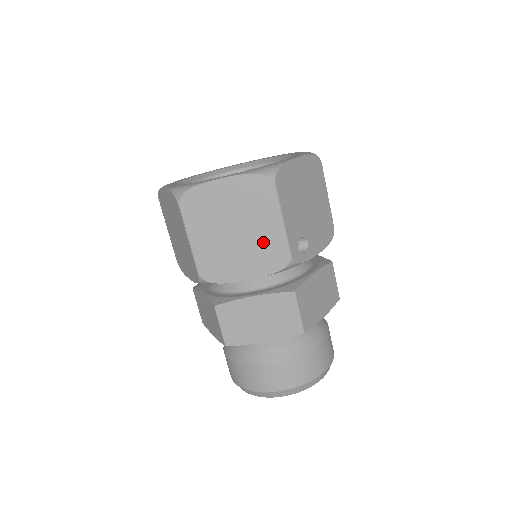
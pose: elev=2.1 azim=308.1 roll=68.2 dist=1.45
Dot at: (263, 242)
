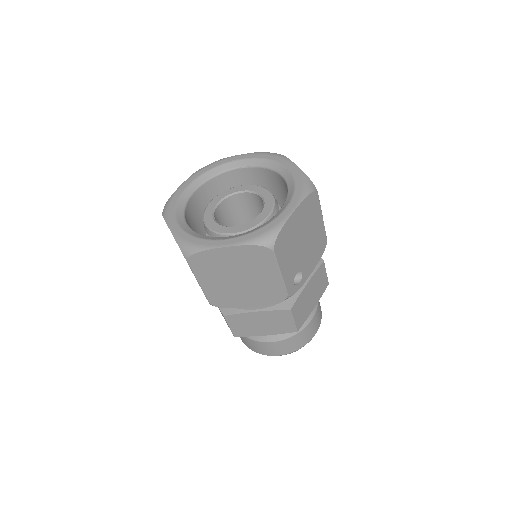
Dot at: (264, 286)
